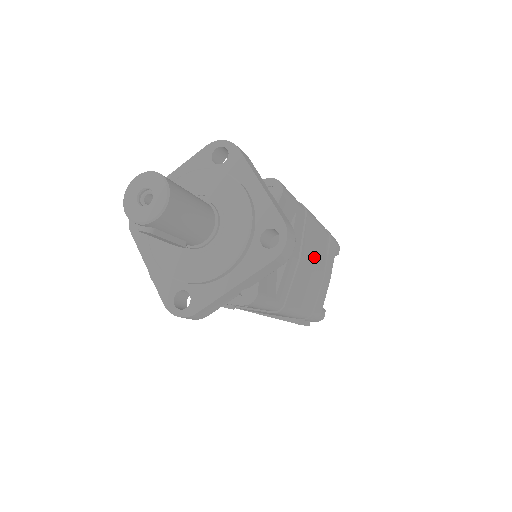
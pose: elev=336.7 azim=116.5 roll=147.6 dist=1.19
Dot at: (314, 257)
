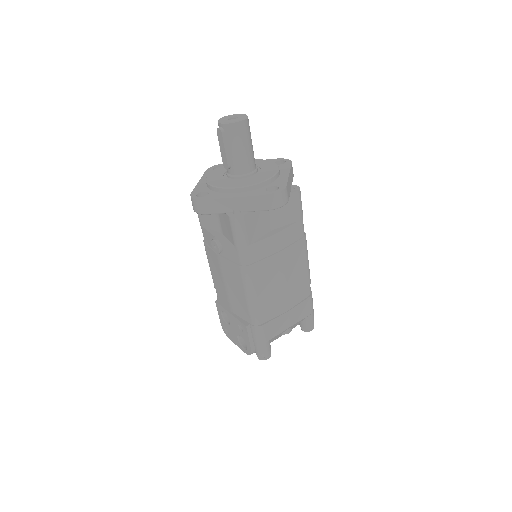
Dot at: (290, 276)
